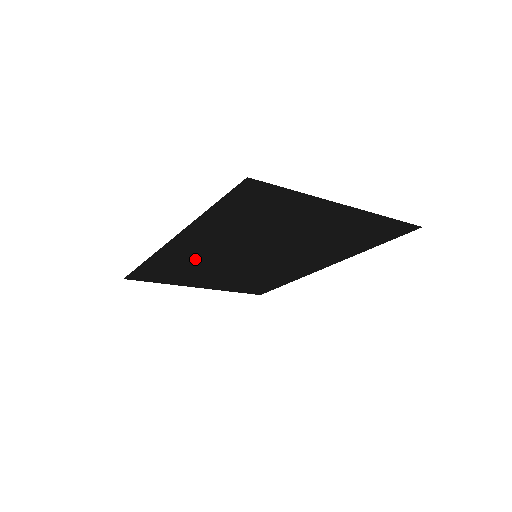
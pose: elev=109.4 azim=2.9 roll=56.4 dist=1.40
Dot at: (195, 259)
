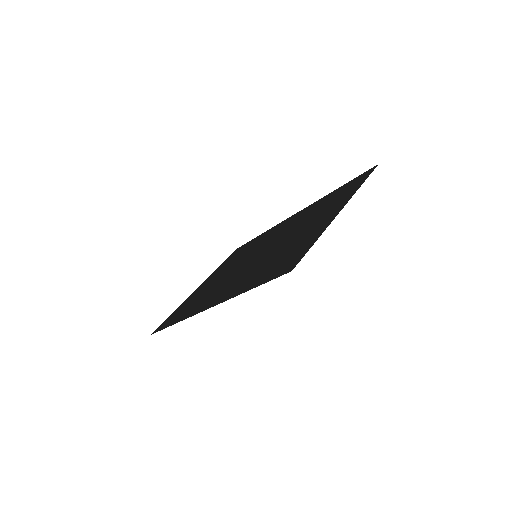
Dot at: (212, 292)
